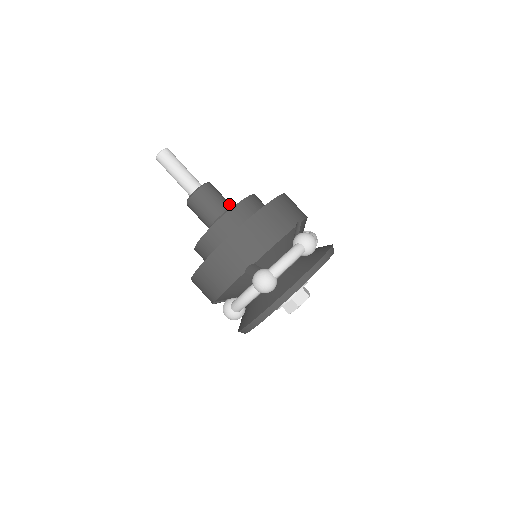
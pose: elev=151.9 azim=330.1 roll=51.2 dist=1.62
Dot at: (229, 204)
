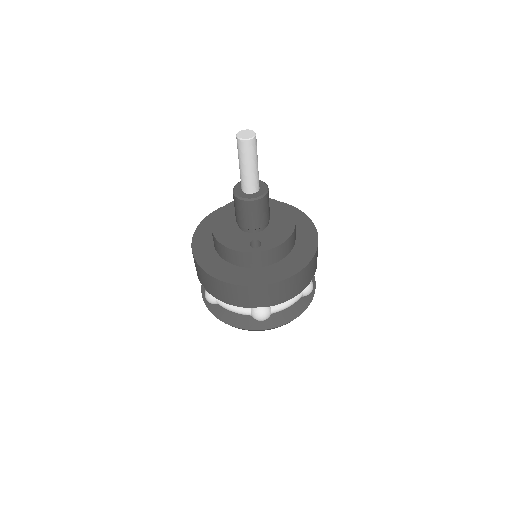
Dot at: (259, 225)
